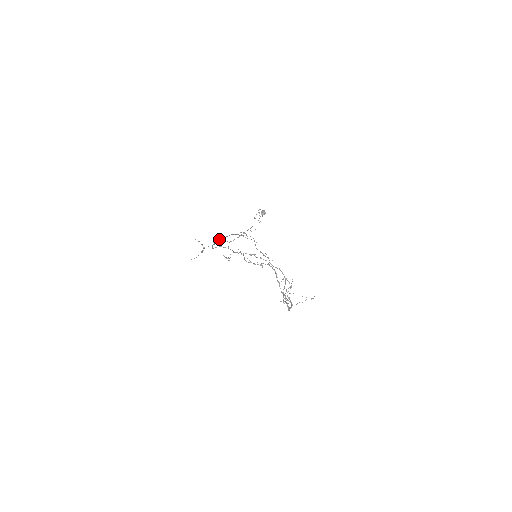
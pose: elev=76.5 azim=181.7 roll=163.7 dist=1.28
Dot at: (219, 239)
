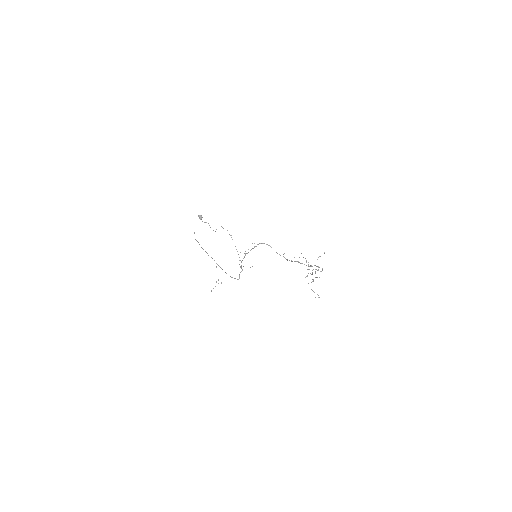
Dot at: occluded
